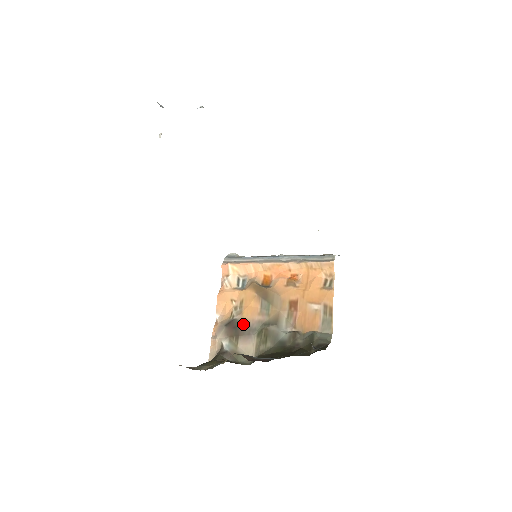
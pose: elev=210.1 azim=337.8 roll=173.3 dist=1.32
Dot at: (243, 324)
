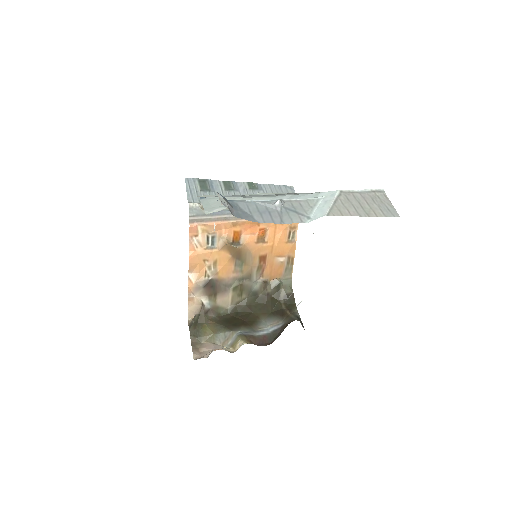
Dot at: (219, 282)
